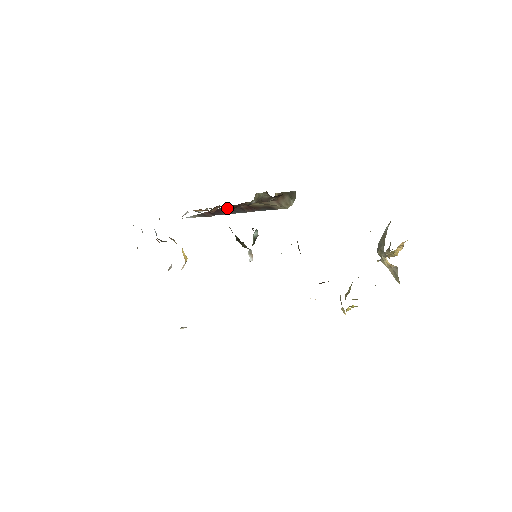
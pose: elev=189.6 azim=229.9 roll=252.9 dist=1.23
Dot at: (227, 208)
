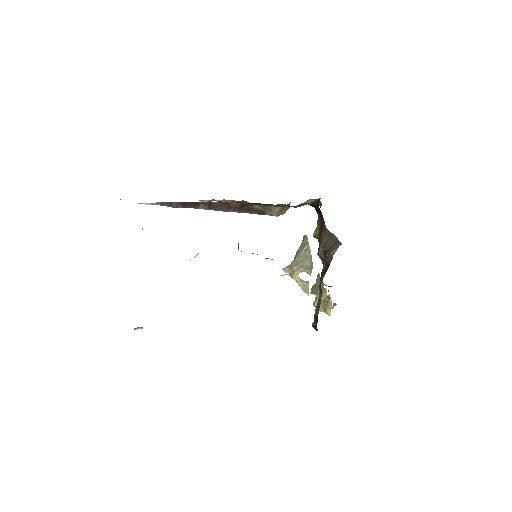
Dot at: (213, 203)
